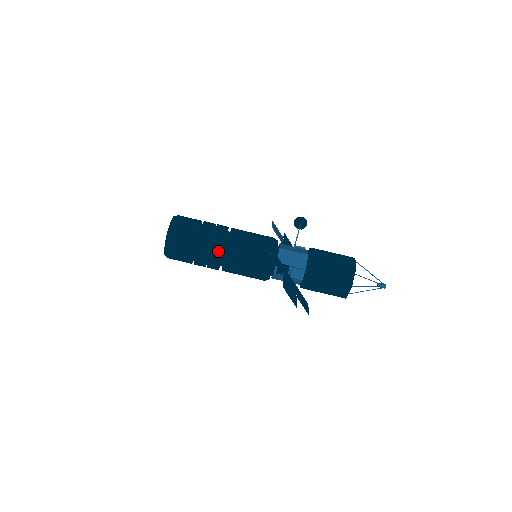
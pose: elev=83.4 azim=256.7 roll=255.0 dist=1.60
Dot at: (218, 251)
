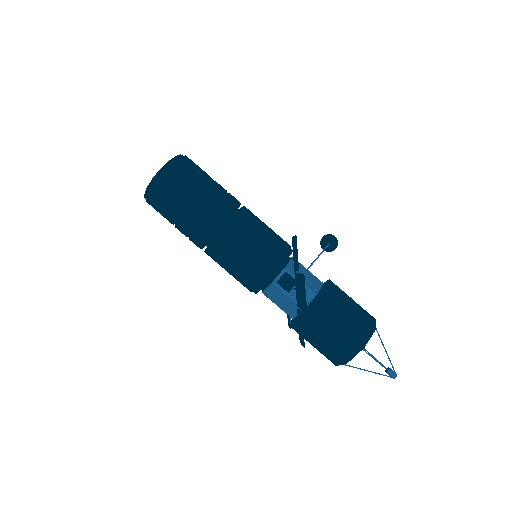
Dot at: (220, 215)
